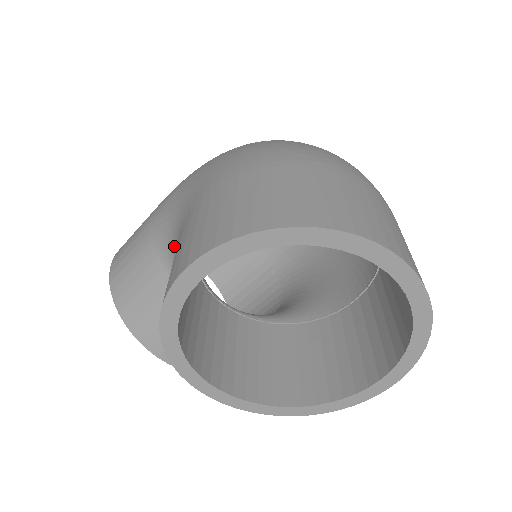
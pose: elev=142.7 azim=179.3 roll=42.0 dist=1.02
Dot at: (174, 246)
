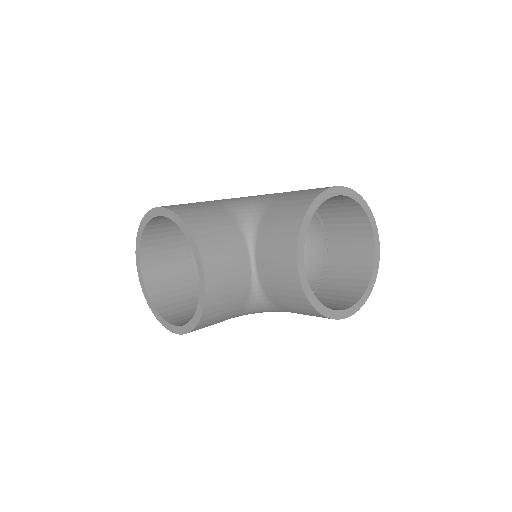
Dot at: (250, 209)
